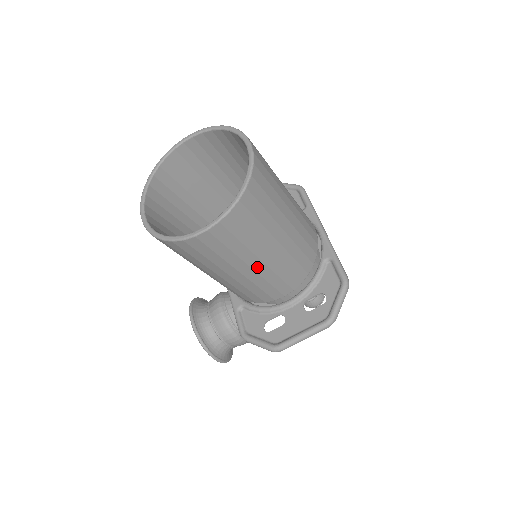
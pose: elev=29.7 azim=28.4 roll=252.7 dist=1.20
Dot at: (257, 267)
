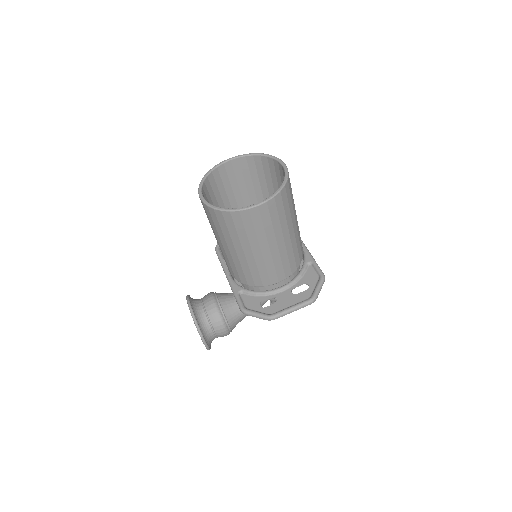
Dot at: (273, 248)
